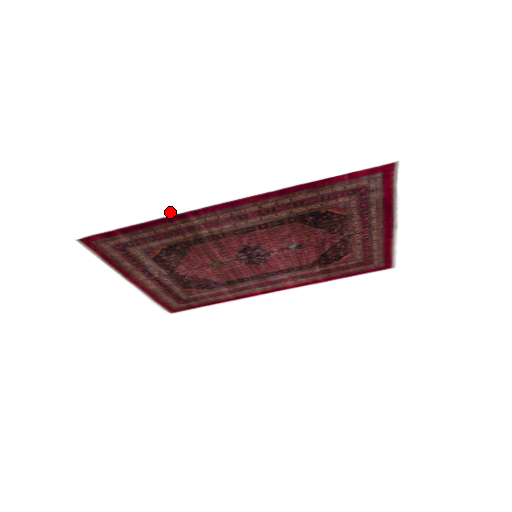
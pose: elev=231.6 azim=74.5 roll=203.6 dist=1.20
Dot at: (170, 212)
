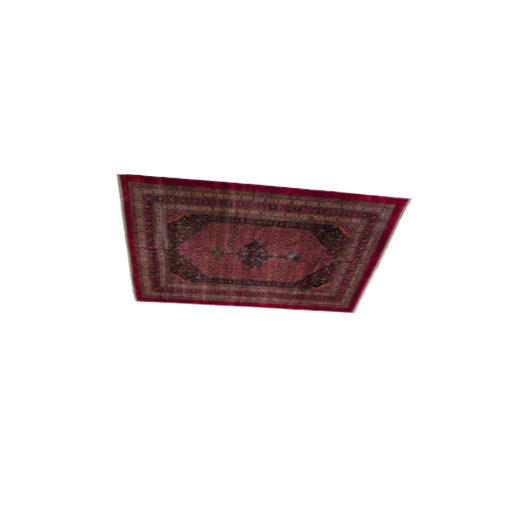
Dot at: (219, 177)
